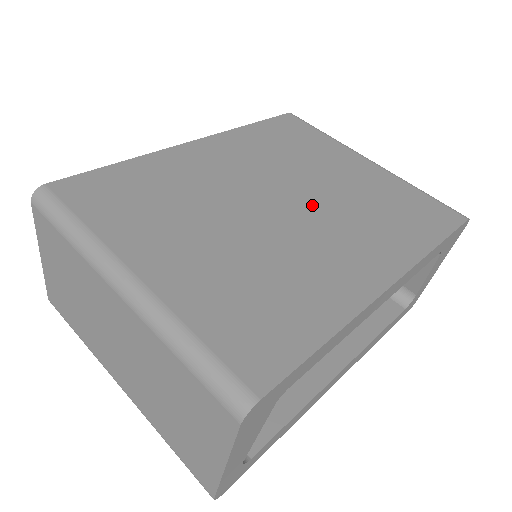
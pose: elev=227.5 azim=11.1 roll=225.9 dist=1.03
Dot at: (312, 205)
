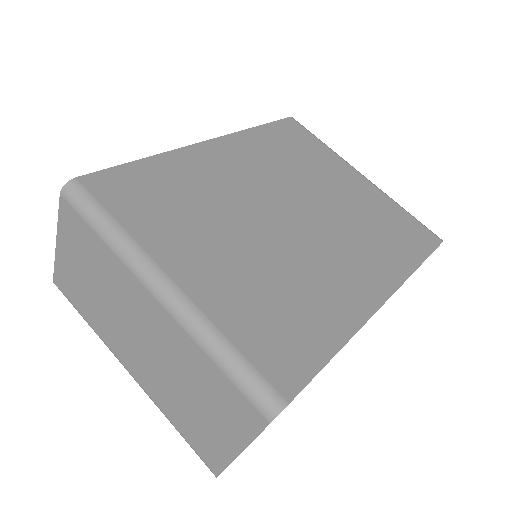
Dot at: (317, 218)
